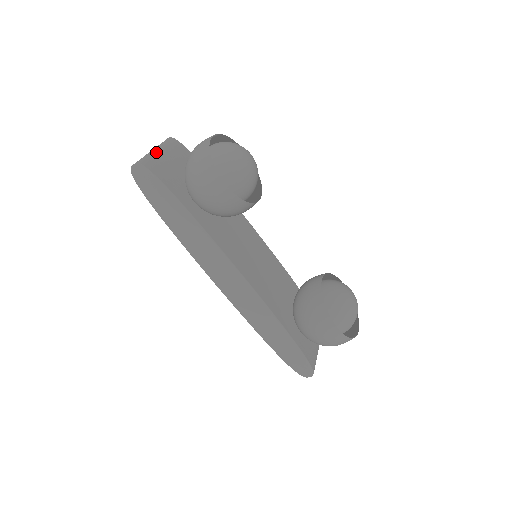
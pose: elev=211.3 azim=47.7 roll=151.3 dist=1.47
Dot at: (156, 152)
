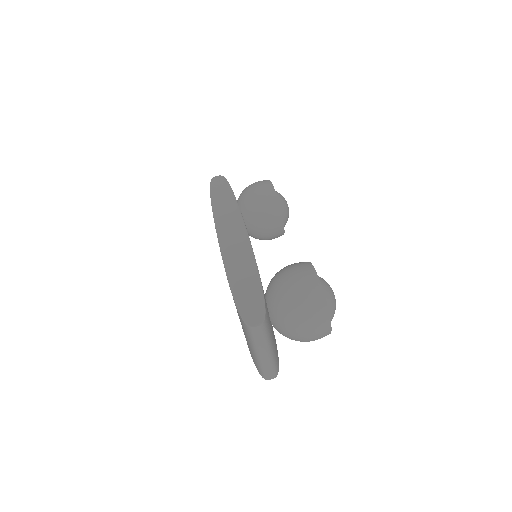
Dot at: occluded
